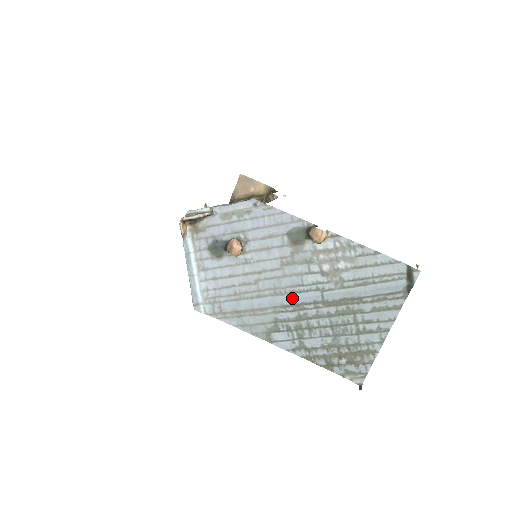
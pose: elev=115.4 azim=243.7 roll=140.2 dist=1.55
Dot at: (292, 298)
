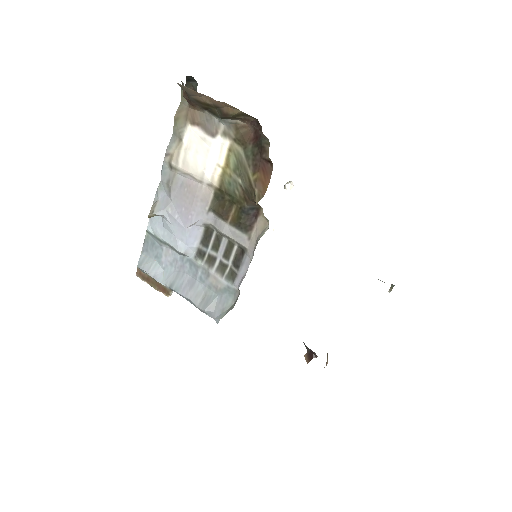
Dot at: occluded
